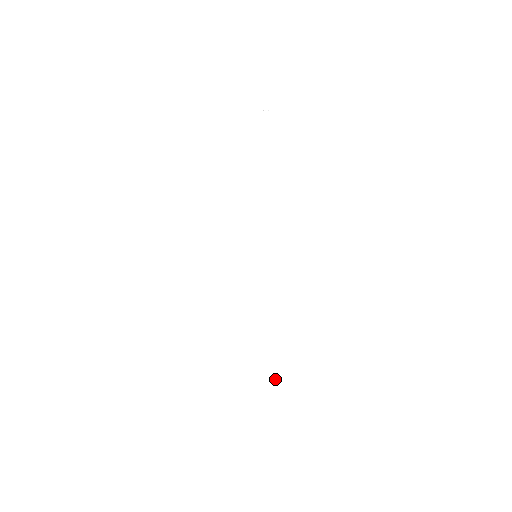
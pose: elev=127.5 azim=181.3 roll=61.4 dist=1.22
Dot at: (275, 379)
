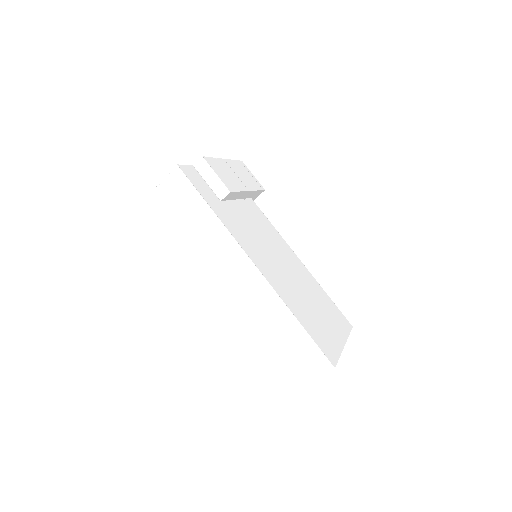
Dot at: occluded
